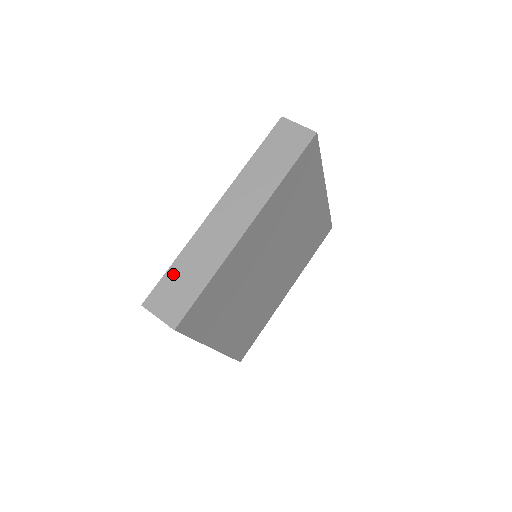
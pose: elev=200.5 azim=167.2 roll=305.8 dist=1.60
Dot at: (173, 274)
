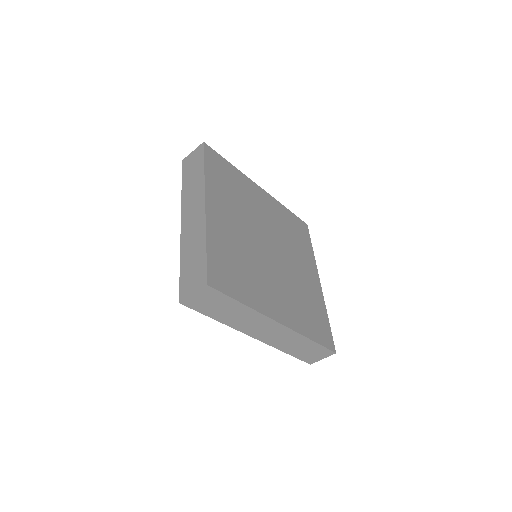
Dot at: (184, 269)
